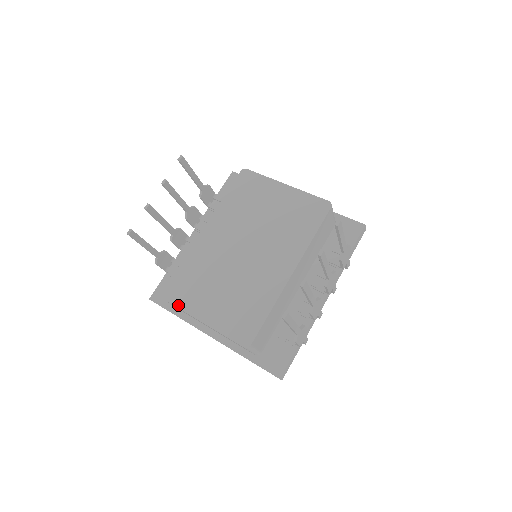
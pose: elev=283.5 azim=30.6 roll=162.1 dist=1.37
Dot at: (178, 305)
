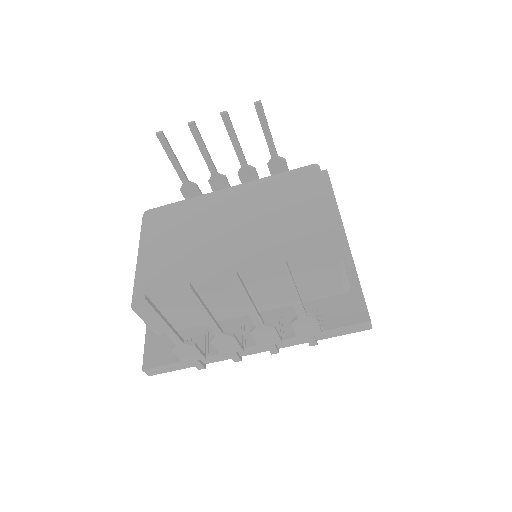
Dot at: (143, 229)
